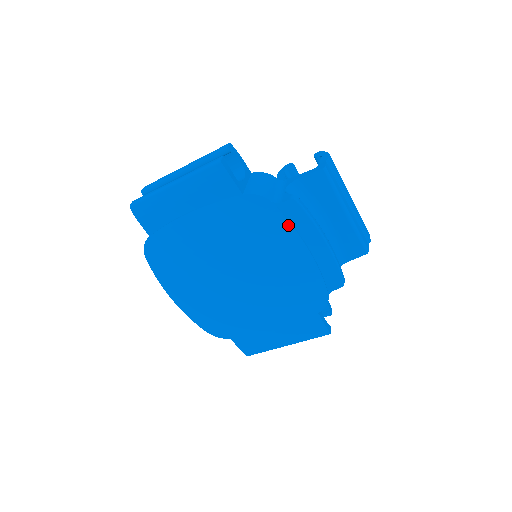
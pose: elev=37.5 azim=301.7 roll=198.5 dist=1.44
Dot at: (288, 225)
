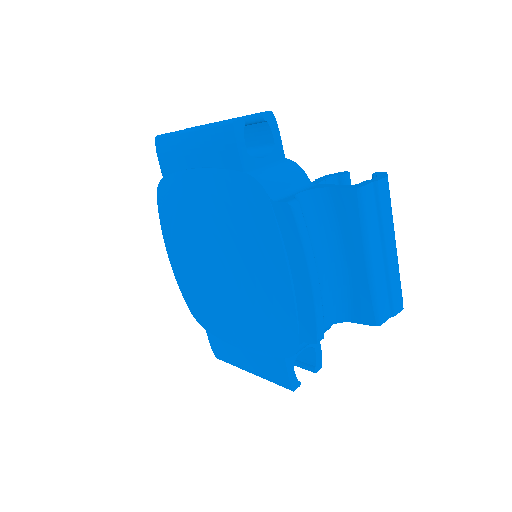
Dot at: (276, 233)
